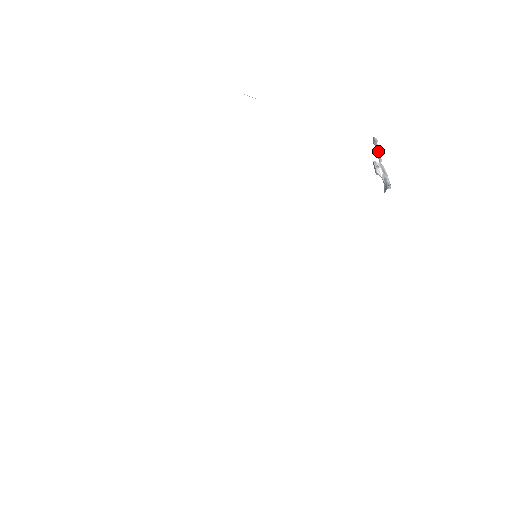
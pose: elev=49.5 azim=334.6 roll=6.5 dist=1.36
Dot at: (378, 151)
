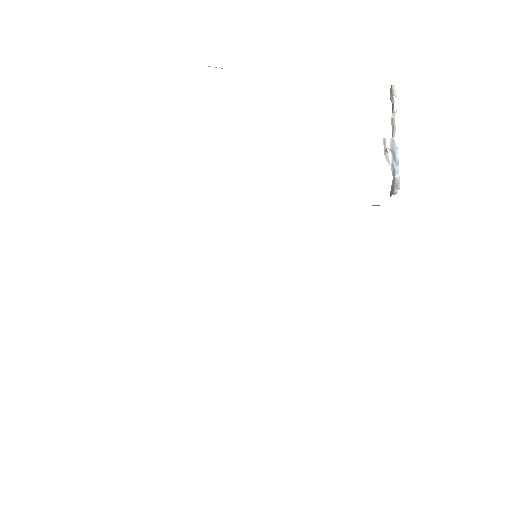
Dot at: (393, 115)
